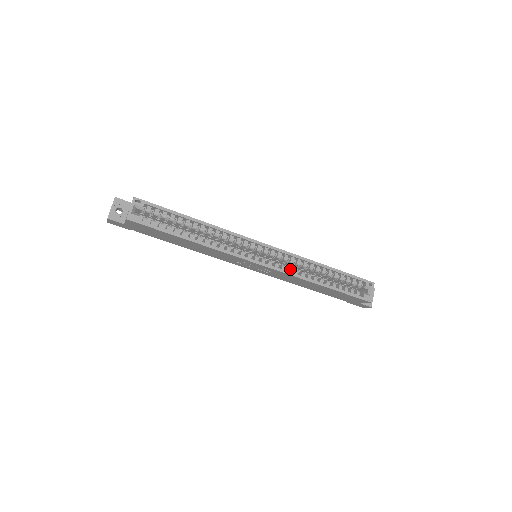
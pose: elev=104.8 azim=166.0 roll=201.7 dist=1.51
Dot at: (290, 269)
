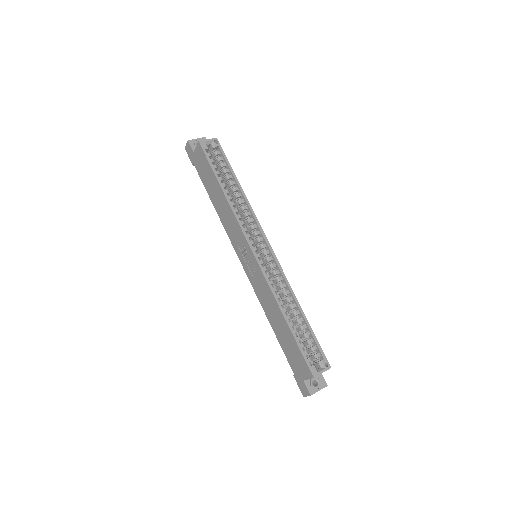
Dot at: (272, 282)
